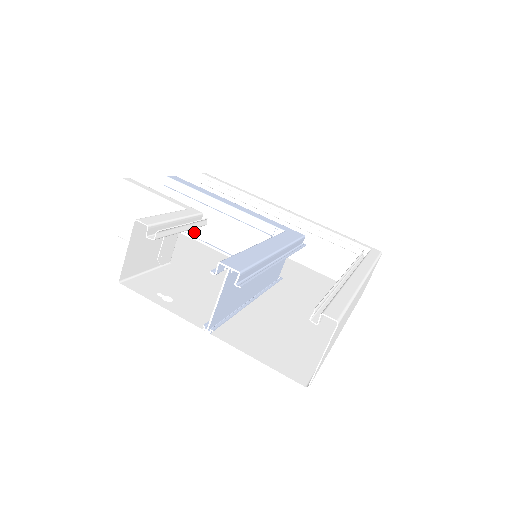
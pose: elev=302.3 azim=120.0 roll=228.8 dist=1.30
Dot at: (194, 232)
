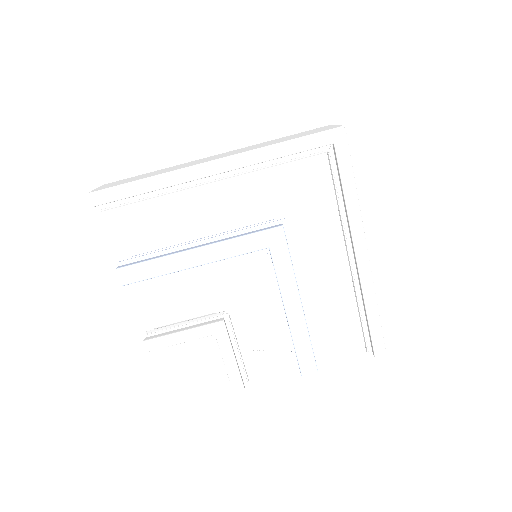
Dot at: occluded
